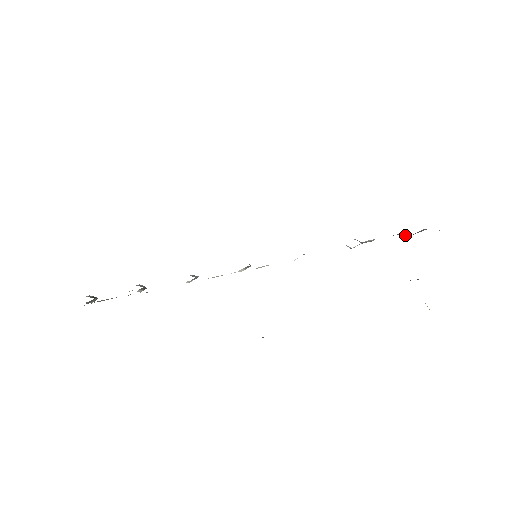
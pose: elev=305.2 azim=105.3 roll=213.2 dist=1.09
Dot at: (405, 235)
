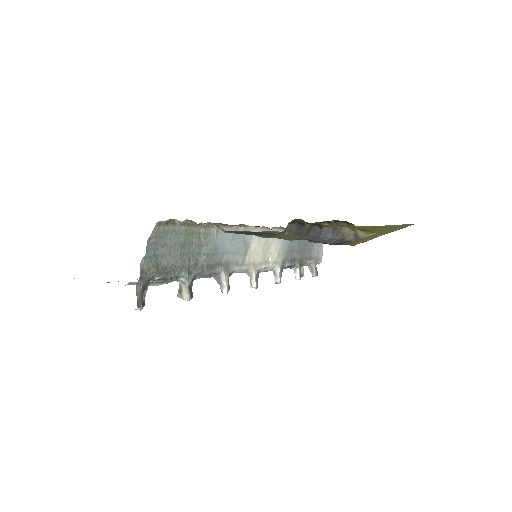
Dot at: (313, 274)
